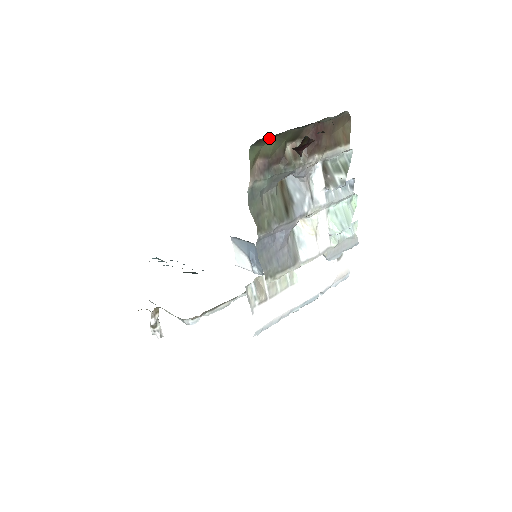
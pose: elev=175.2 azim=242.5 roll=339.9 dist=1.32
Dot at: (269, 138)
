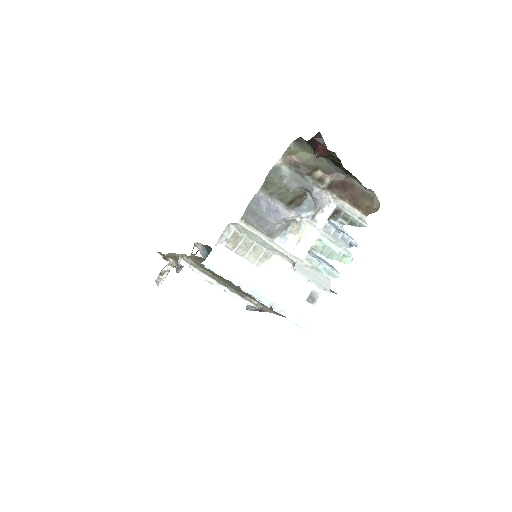
Dot at: (308, 149)
